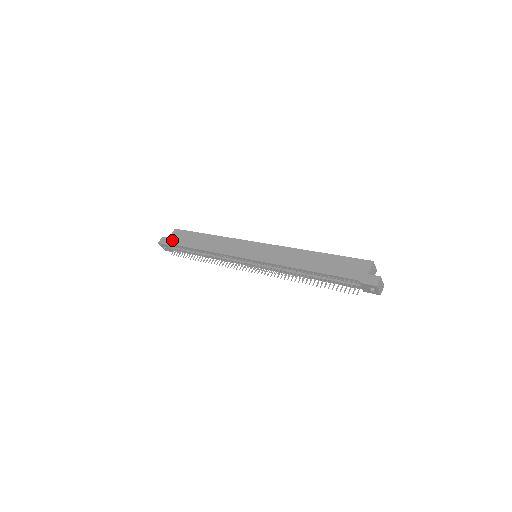
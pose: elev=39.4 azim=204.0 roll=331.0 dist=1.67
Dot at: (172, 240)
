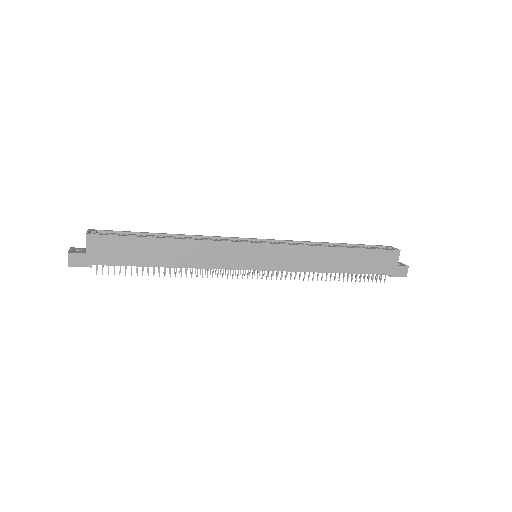
Dot at: (98, 258)
